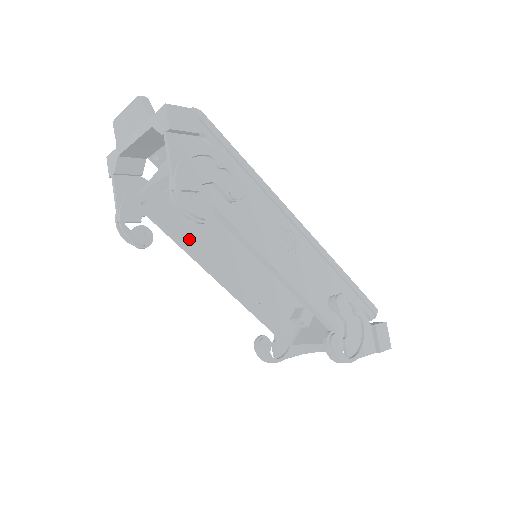
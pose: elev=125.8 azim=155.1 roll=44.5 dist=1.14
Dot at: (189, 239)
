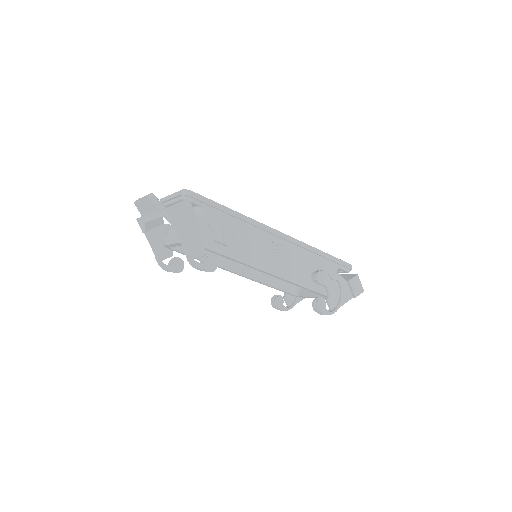
Dot at: occluded
